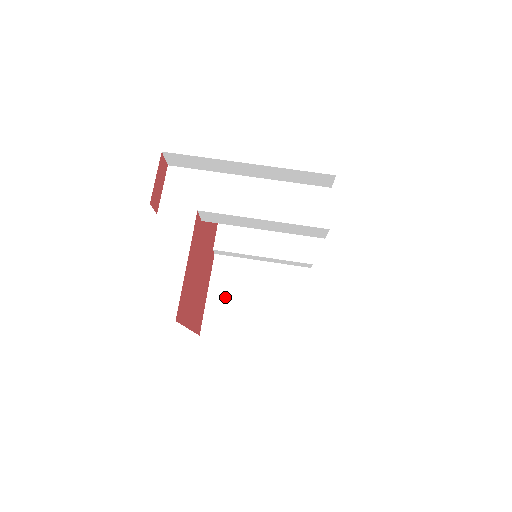
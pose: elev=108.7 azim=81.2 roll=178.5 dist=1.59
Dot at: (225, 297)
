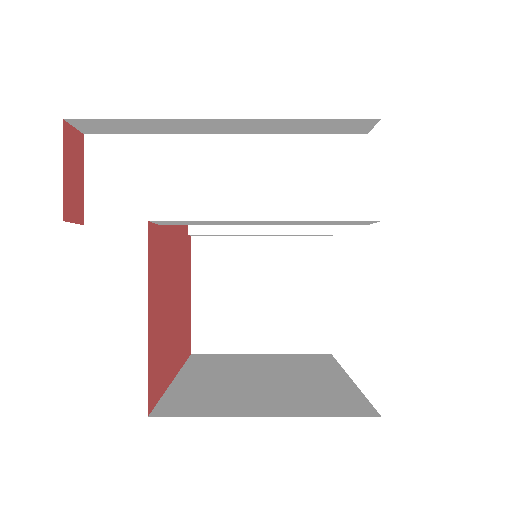
Dot at: (217, 296)
